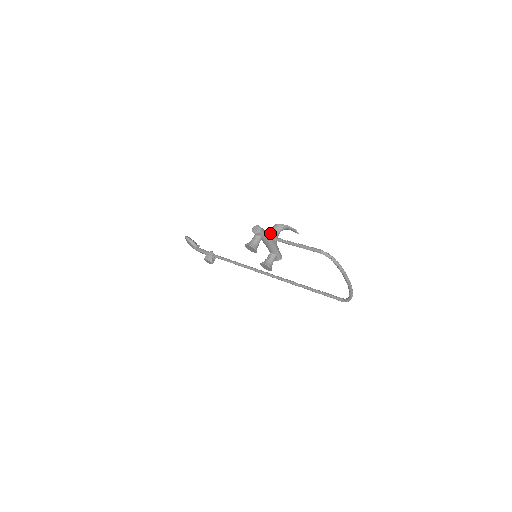
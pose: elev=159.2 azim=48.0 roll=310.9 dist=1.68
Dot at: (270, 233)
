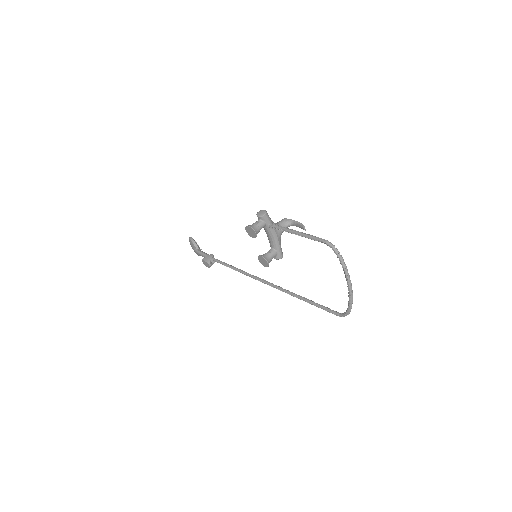
Dot at: occluded
